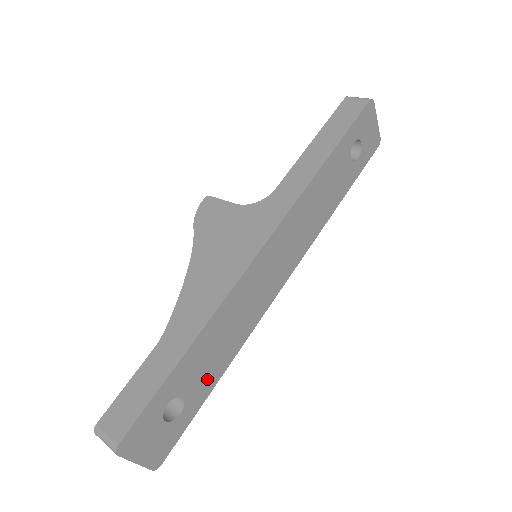
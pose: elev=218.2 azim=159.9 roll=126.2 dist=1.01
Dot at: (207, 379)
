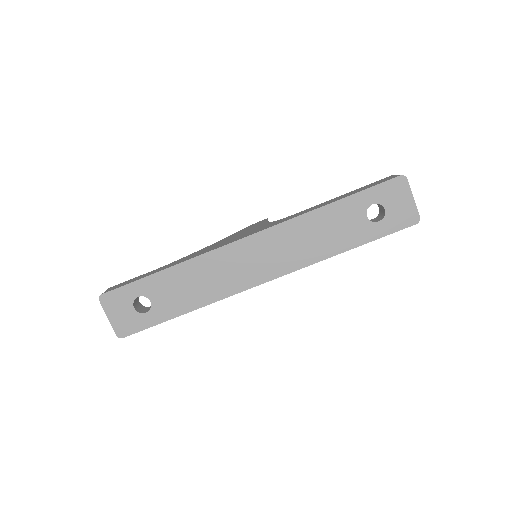
Dot at: (173, 305)
